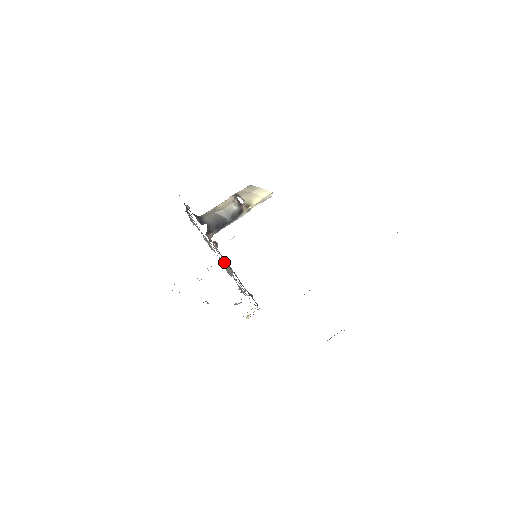
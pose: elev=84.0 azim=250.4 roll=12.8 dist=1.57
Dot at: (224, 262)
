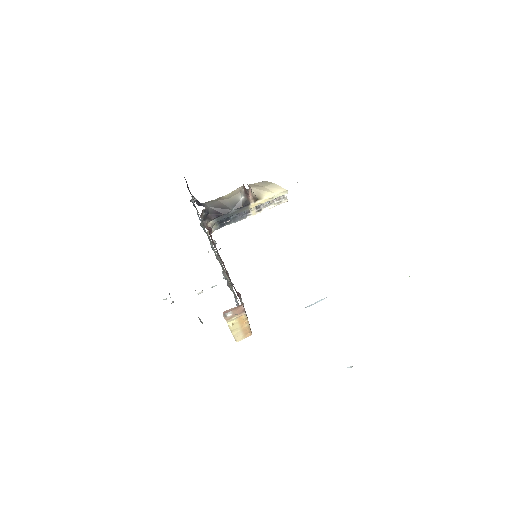
Dot at: (220, 261)
